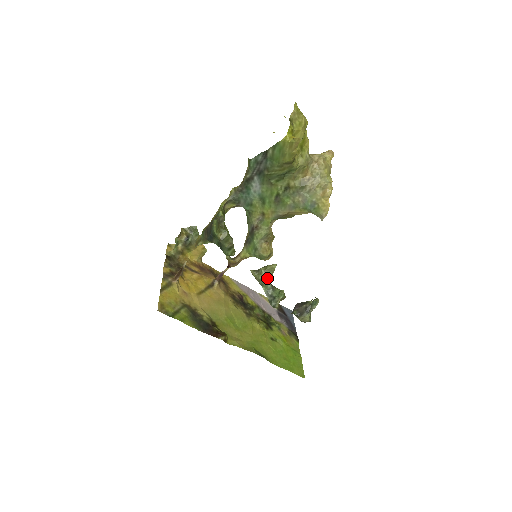
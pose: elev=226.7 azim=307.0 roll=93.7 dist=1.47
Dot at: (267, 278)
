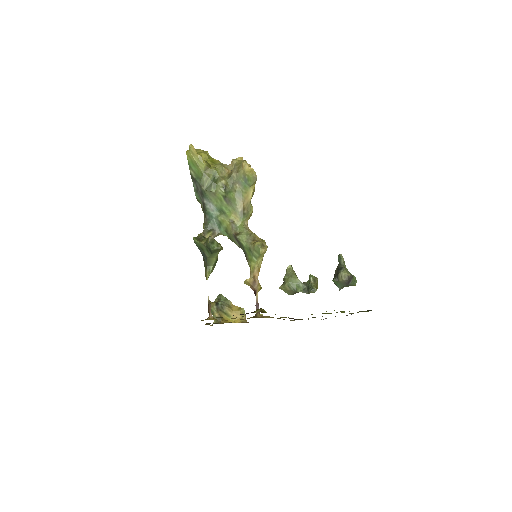
Dot at: (292, 279)
